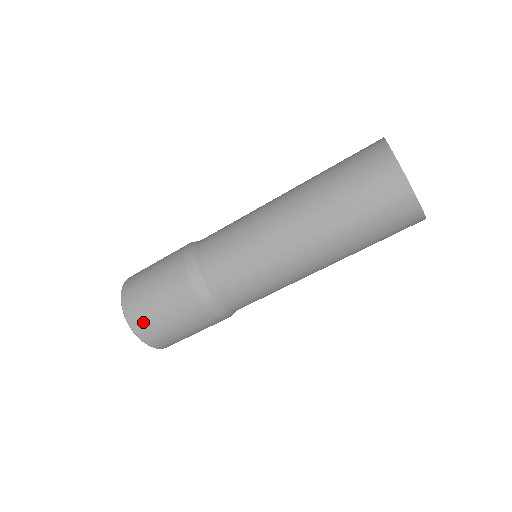
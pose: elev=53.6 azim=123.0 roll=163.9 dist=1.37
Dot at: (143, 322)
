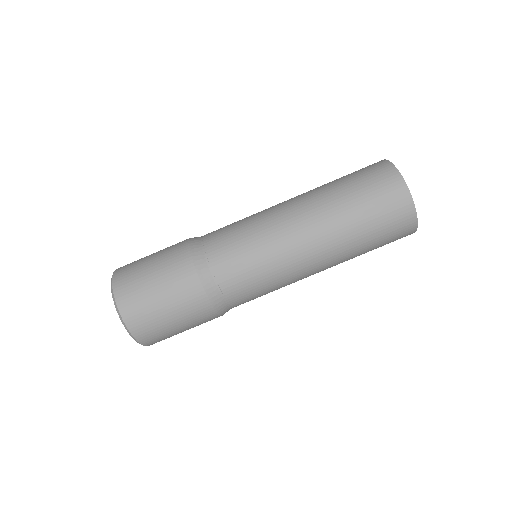
Dot at: (134, 305)
